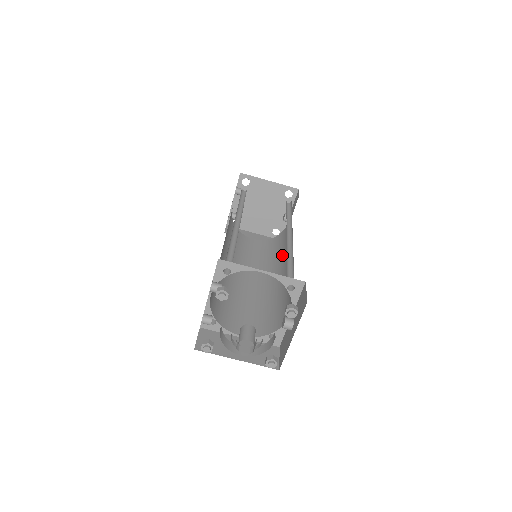
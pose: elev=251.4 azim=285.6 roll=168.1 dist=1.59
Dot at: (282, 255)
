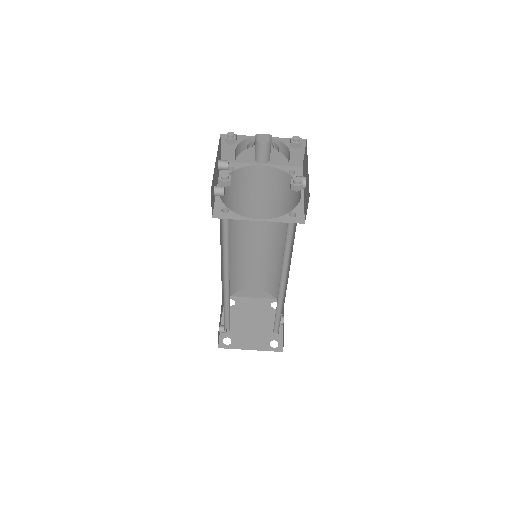
Dot at: occluded
